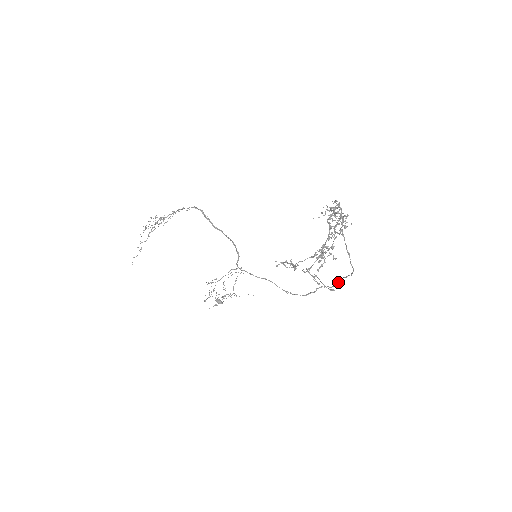
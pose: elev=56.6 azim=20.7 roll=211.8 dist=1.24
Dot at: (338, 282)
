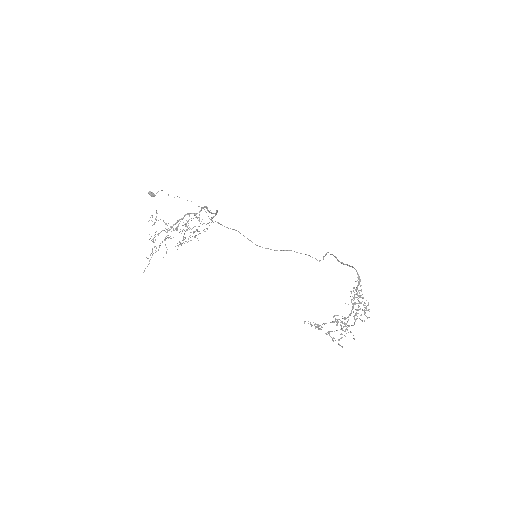
Dot at: occluded
